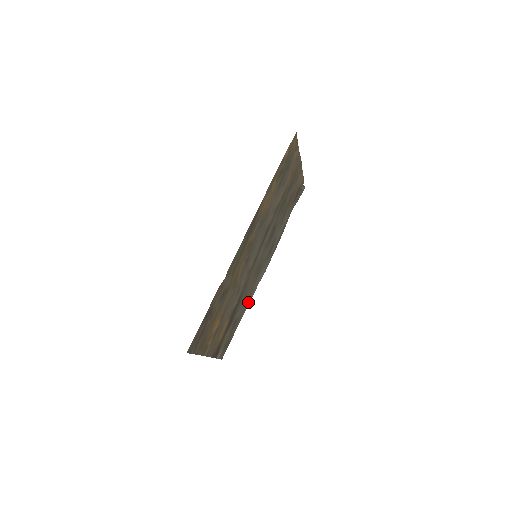
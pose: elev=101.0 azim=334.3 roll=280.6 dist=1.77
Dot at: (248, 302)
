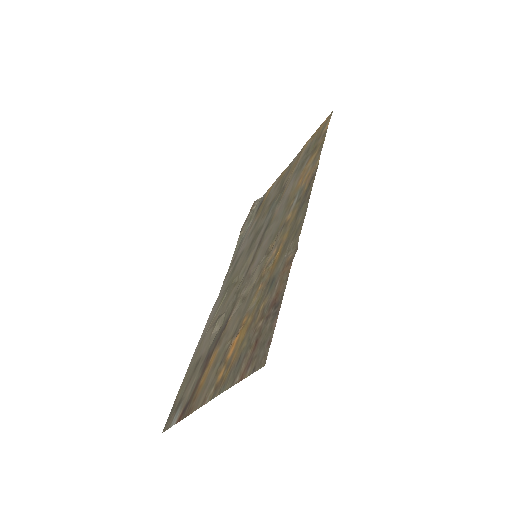
Dot at: (201, 337)
